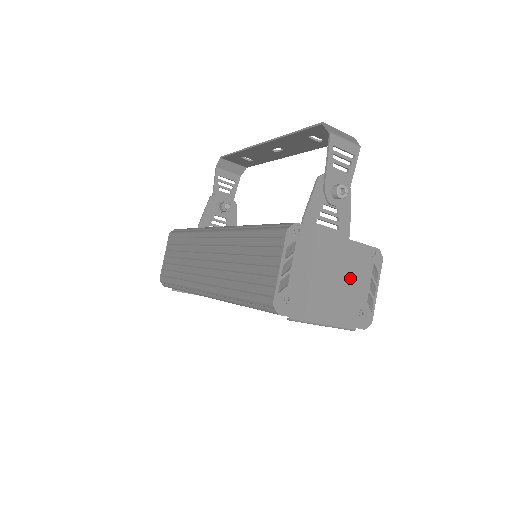
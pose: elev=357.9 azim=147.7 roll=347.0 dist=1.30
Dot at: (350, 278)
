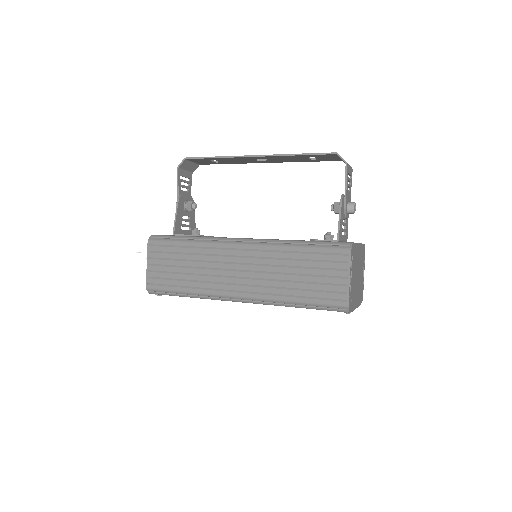
Dot at: (360, 271)
